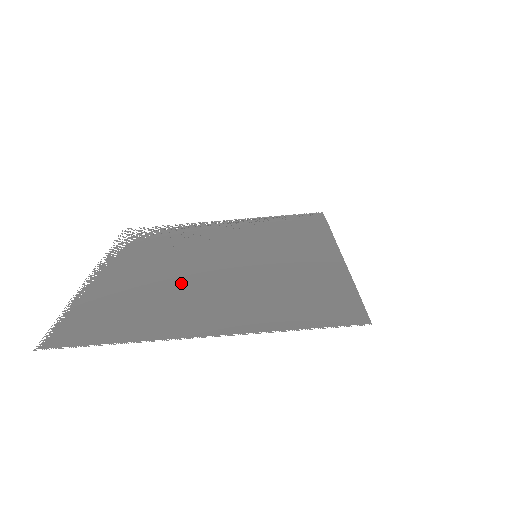
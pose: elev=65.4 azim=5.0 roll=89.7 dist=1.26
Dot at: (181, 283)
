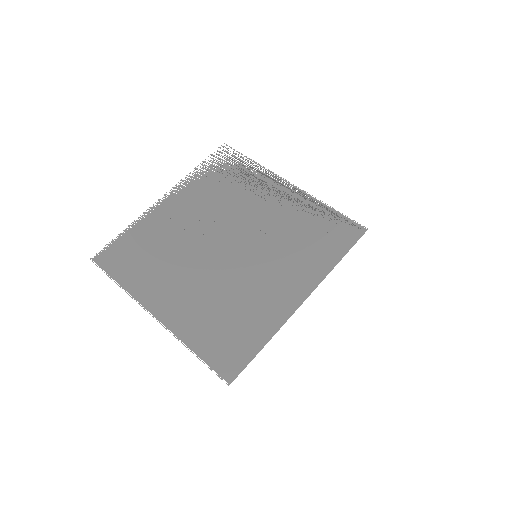
Dot at: (190, 252)
